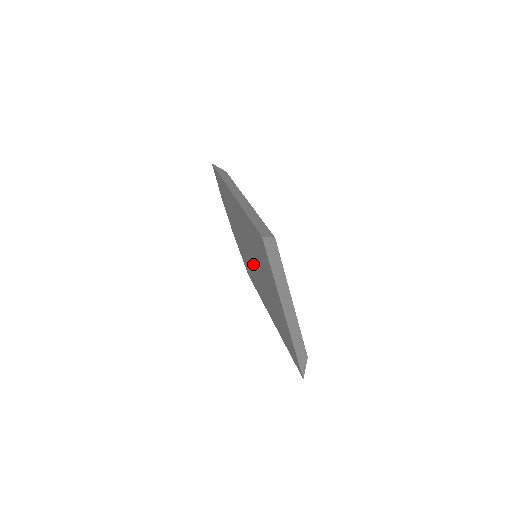
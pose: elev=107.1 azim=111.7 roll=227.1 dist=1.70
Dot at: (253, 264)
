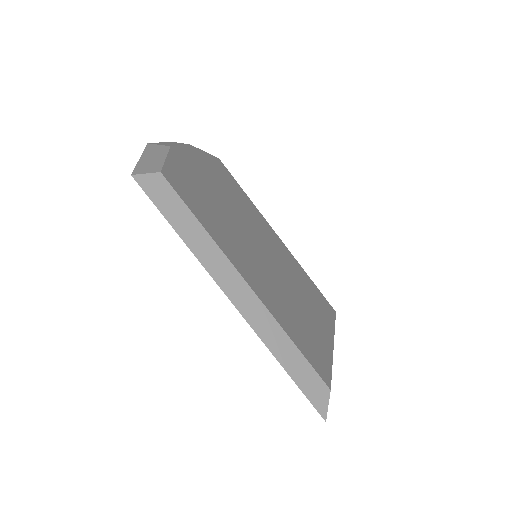
Dot at: occluded
